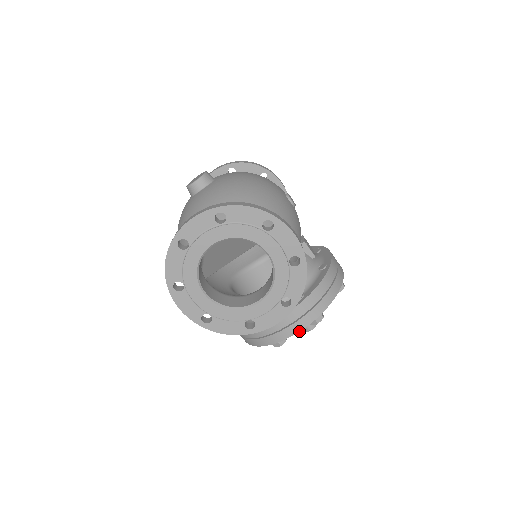
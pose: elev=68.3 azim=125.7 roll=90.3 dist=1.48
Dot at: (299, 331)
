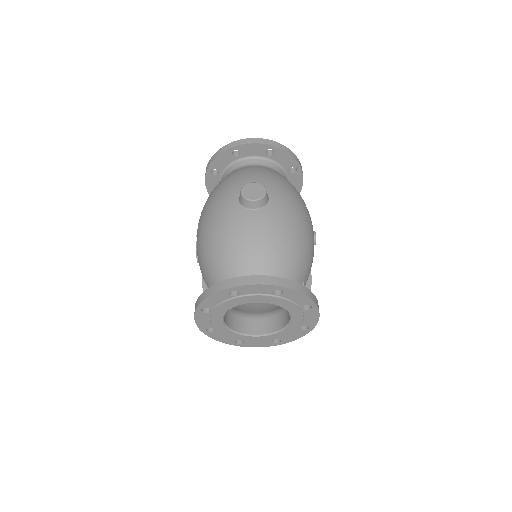
Dot at: occluded
